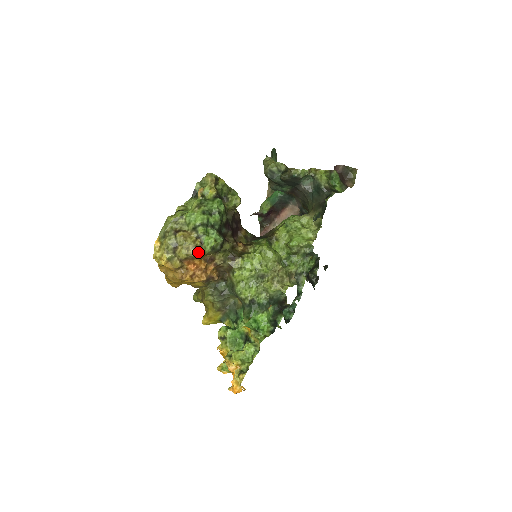
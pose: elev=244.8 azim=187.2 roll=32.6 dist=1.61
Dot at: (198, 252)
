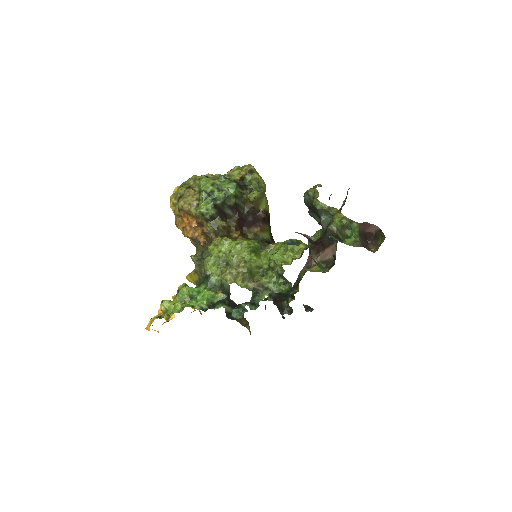
Dot at: (190, 210)
